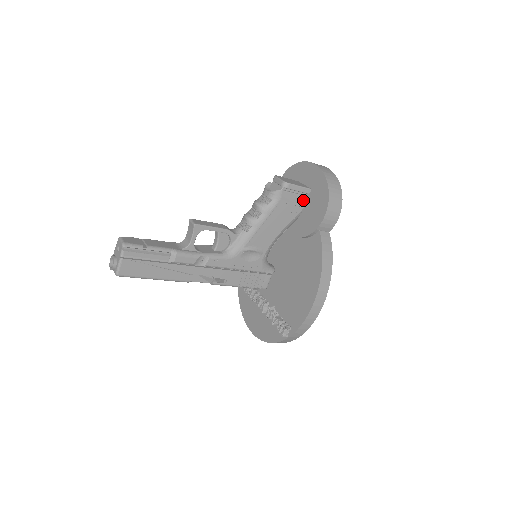
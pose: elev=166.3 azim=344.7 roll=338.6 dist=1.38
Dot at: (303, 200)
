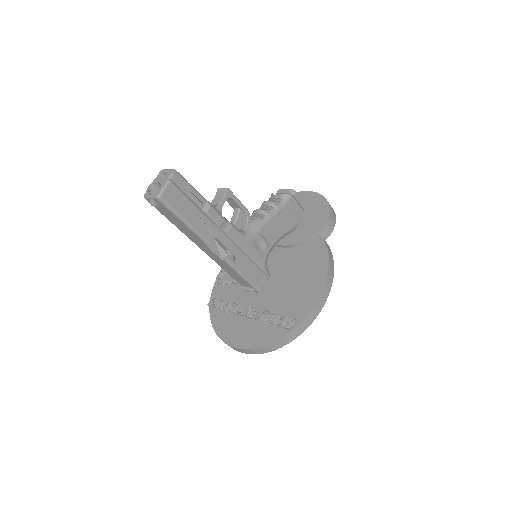
Dot at: (301, 214)
